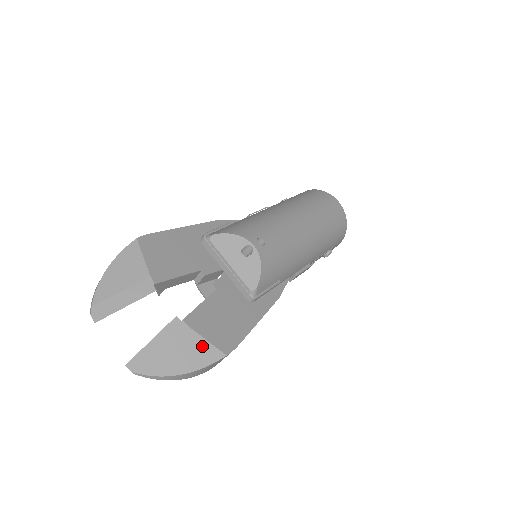
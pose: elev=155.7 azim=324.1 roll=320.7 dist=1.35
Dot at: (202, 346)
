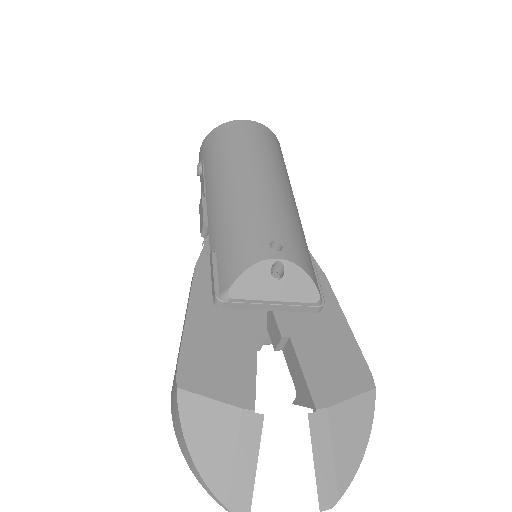
Dot at: (353, 408)
